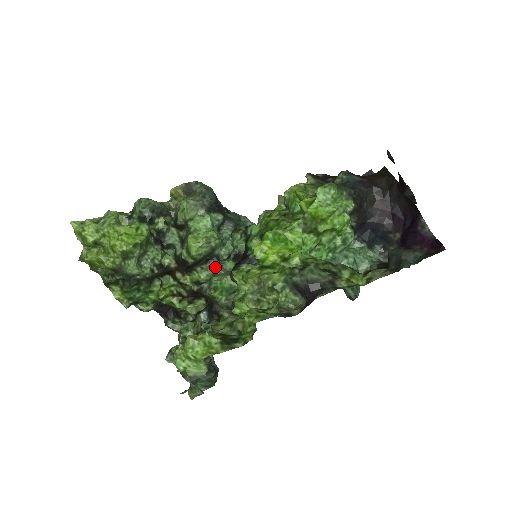
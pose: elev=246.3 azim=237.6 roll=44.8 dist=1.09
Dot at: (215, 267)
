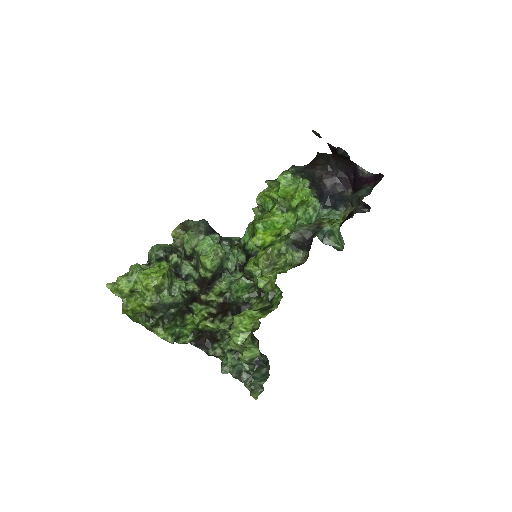
Dot at: (229, 277)
